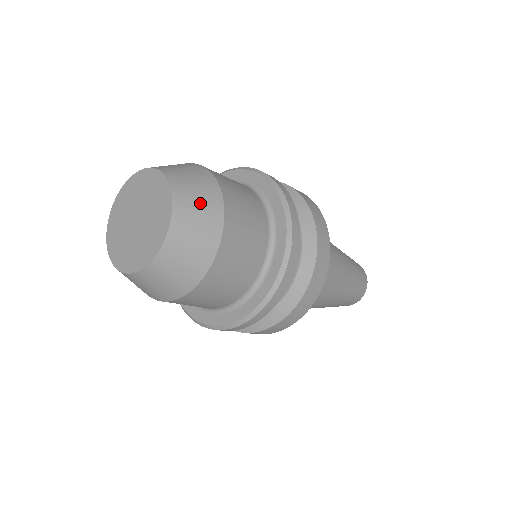
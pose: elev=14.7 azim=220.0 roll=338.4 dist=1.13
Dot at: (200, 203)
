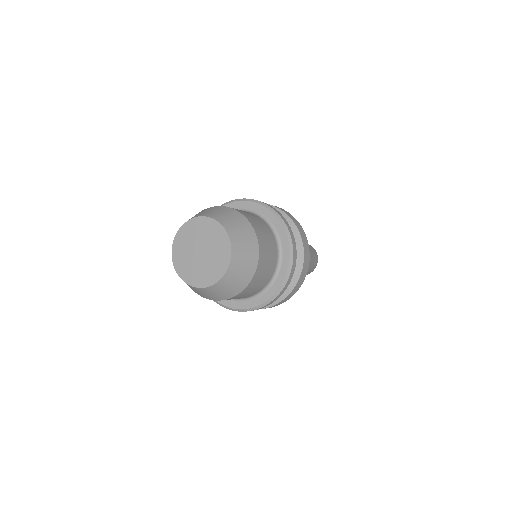
Dot at: (234, 284)
